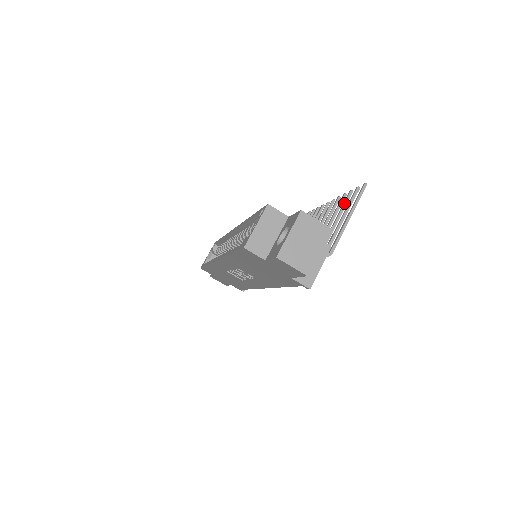
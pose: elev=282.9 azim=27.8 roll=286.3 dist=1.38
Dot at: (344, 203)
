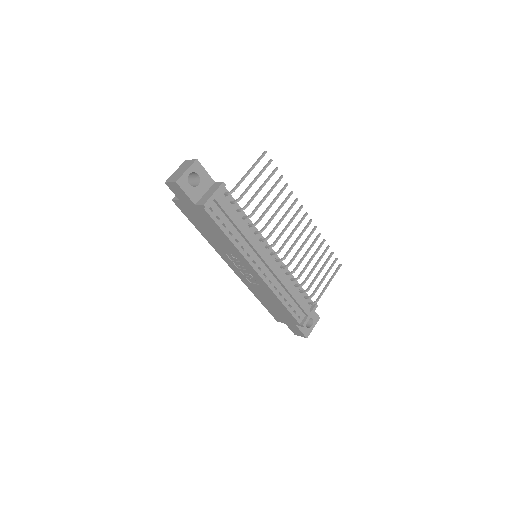
Dot at: (269, 175)
